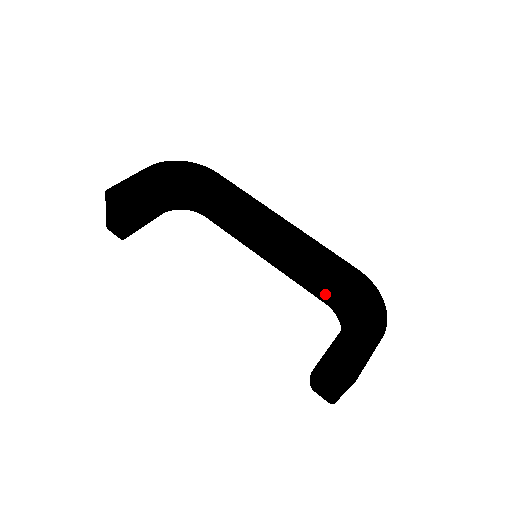
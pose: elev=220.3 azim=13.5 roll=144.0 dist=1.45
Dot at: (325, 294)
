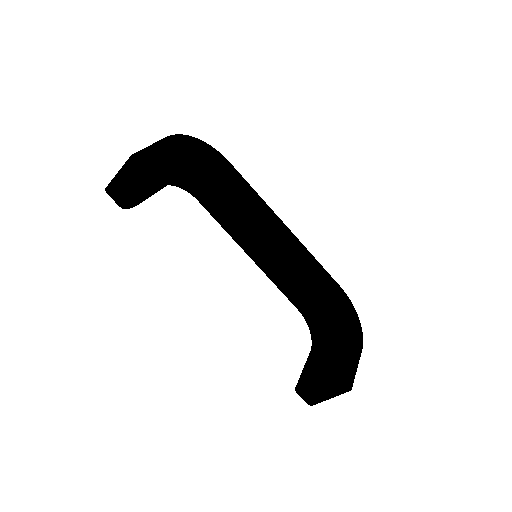
Dot at: (306, 303)
